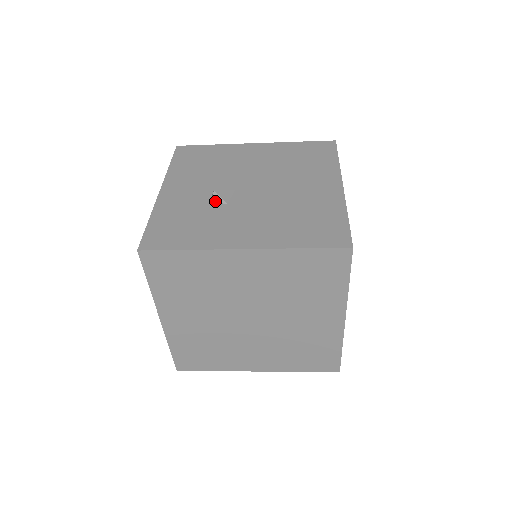
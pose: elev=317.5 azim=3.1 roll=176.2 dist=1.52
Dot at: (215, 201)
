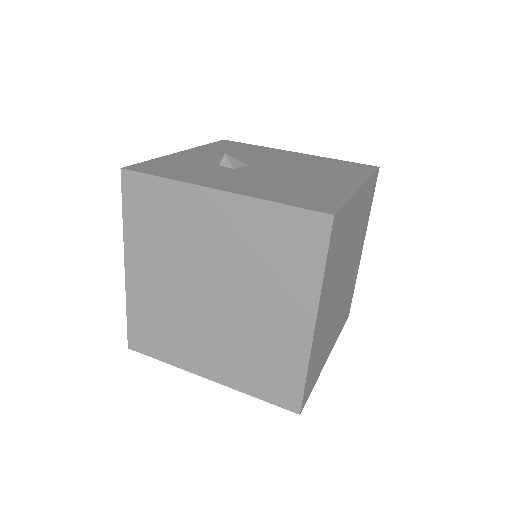
Dot at: (223, 164)
